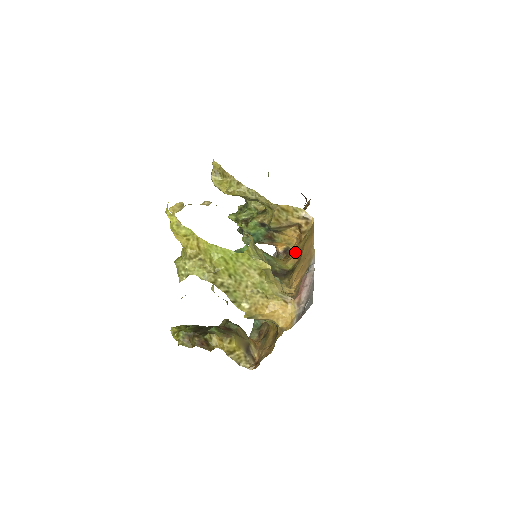
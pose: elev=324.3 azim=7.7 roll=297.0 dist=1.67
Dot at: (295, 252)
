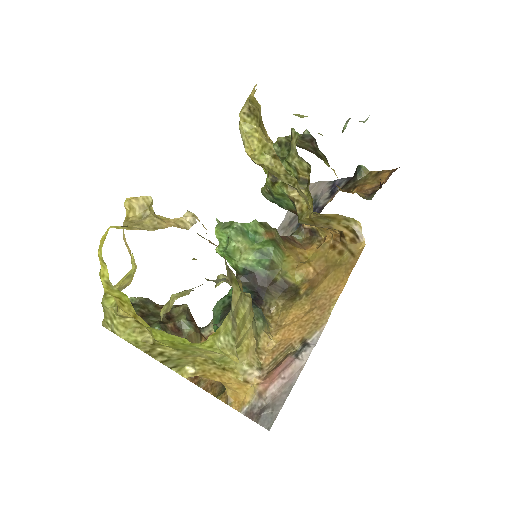
Dot at: (318, 256)
